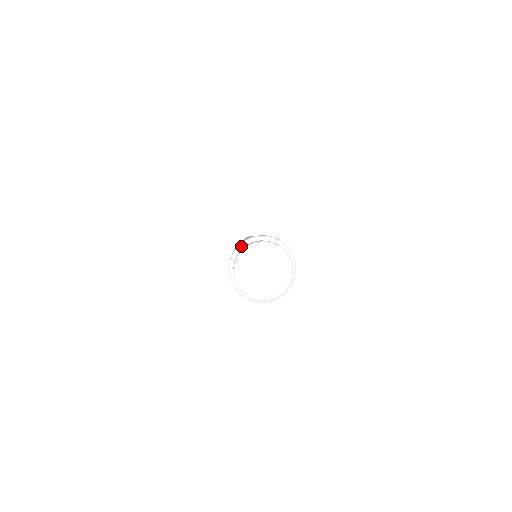
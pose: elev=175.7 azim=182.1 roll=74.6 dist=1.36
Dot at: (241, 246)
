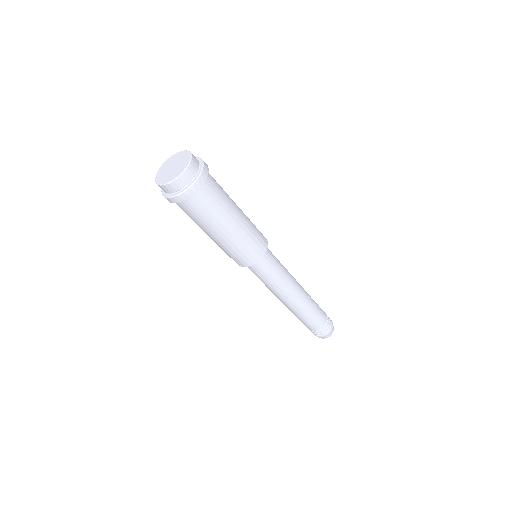
Dot at: occluded
